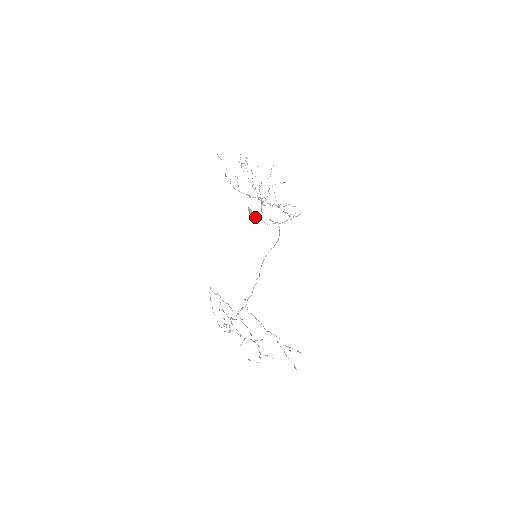
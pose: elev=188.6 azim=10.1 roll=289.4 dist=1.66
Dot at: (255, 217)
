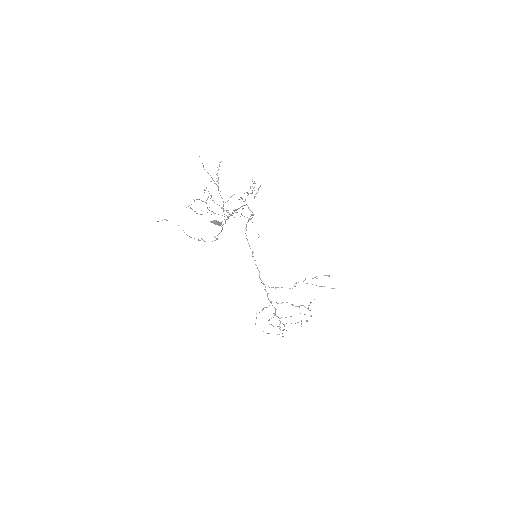
Dot at: occluded
